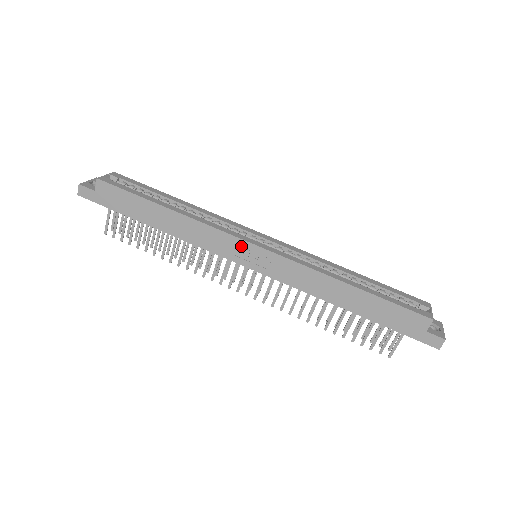
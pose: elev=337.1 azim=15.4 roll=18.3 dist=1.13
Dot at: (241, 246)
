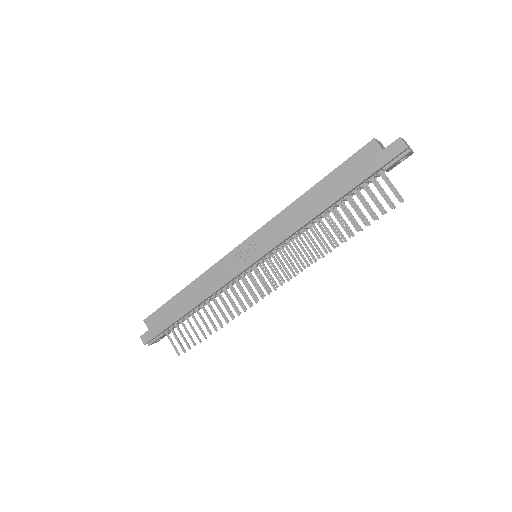
Dot at: (235, 257)
